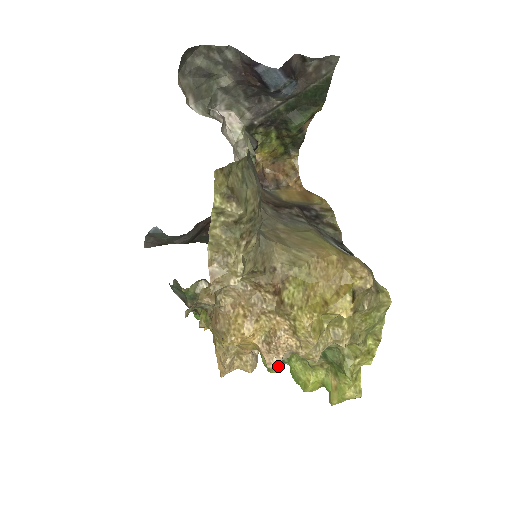
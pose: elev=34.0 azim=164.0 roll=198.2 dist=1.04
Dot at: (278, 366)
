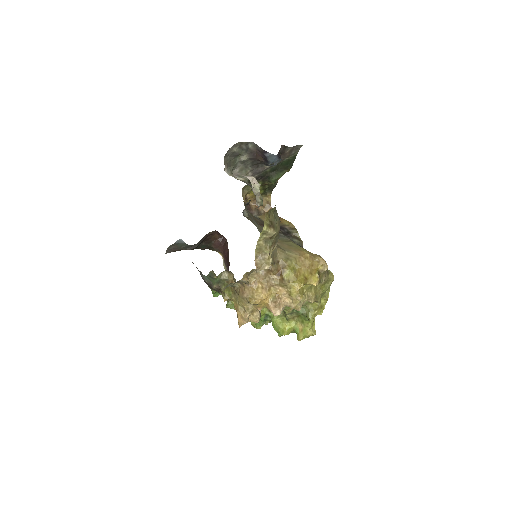
Dot at: occluded
